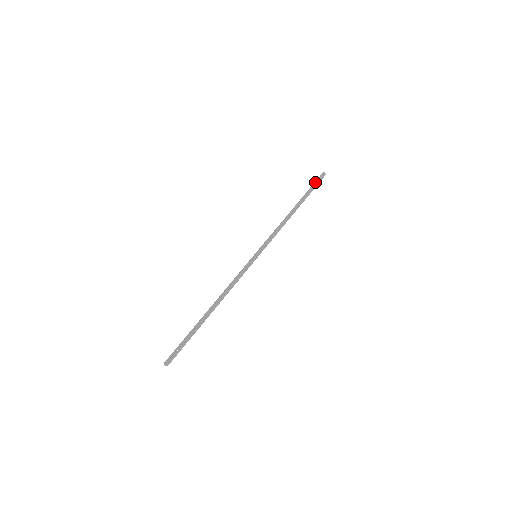
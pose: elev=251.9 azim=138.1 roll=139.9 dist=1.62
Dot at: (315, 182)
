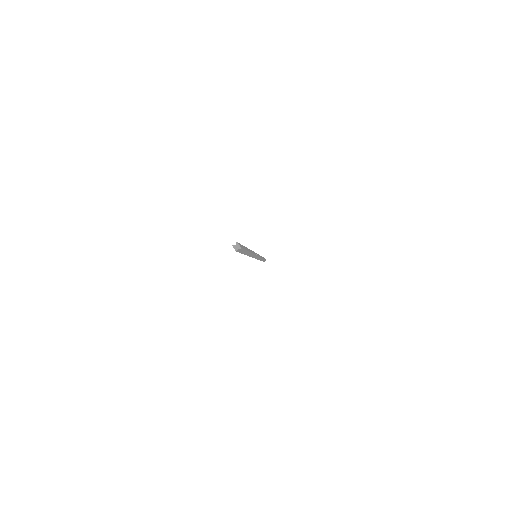
Dot at: occluded
